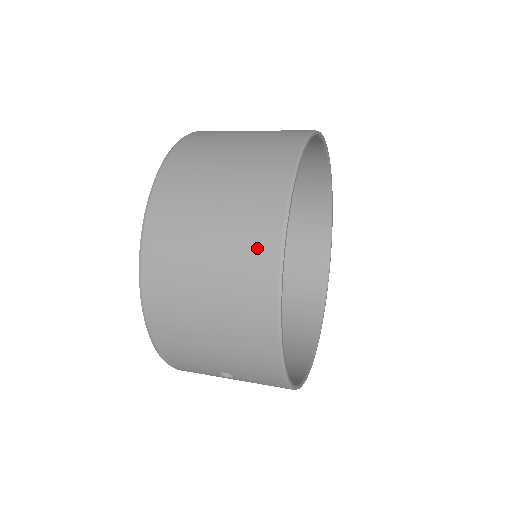
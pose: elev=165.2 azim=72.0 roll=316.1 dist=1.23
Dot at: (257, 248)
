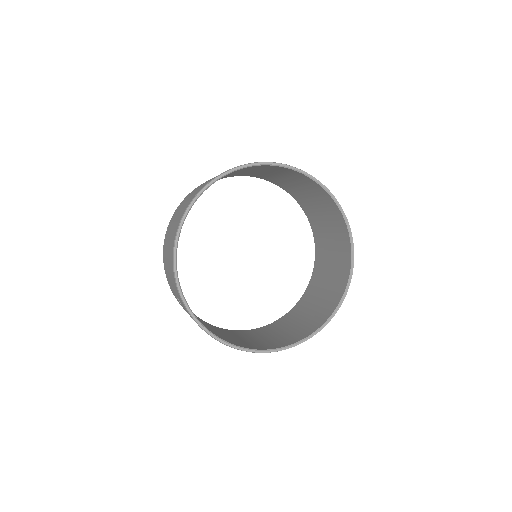
Dot at: (188, 202)
